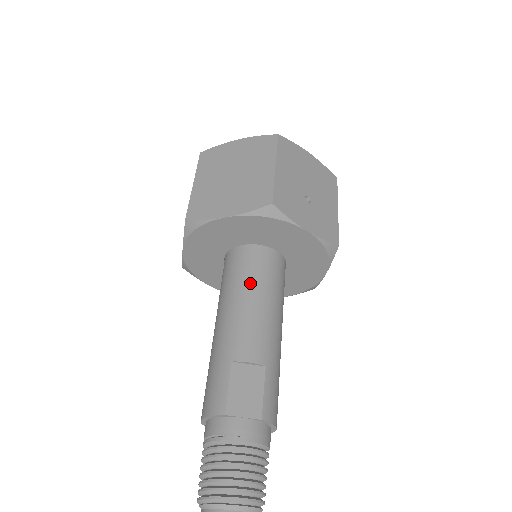
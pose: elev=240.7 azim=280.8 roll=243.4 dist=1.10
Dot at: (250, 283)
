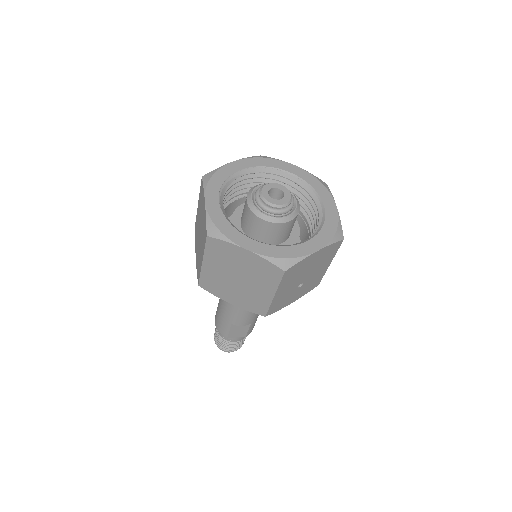
Dot at: occluded
